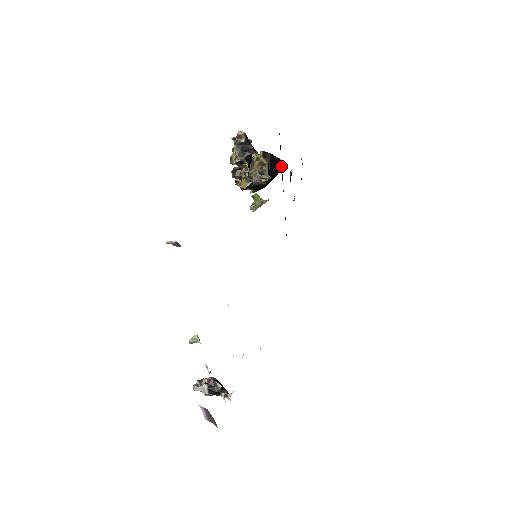
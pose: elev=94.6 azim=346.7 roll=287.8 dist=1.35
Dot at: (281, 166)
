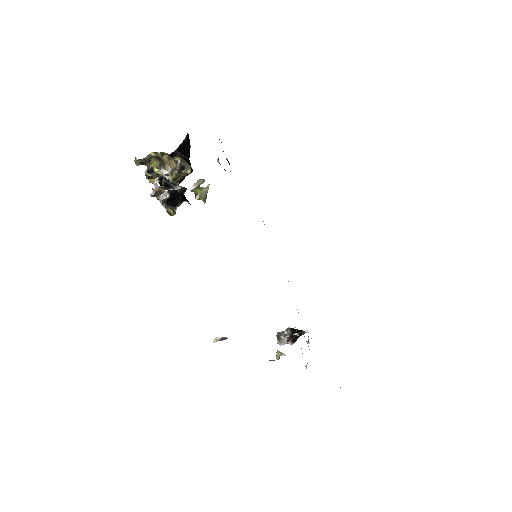
Dot at: (188, 139)
